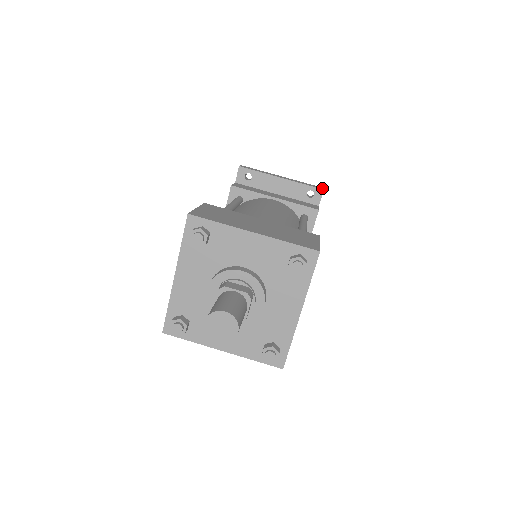
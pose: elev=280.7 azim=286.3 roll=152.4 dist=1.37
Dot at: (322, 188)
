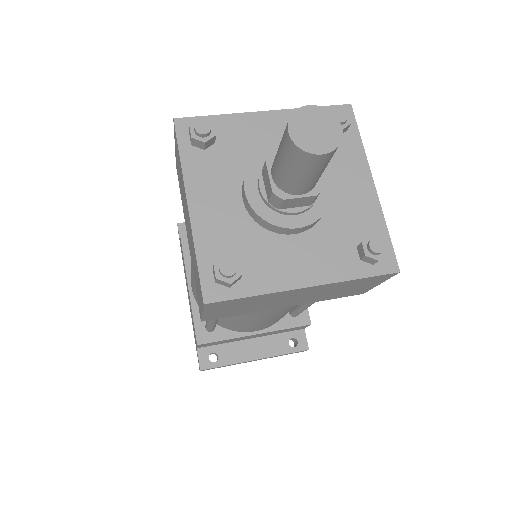
Dot at: occluded
